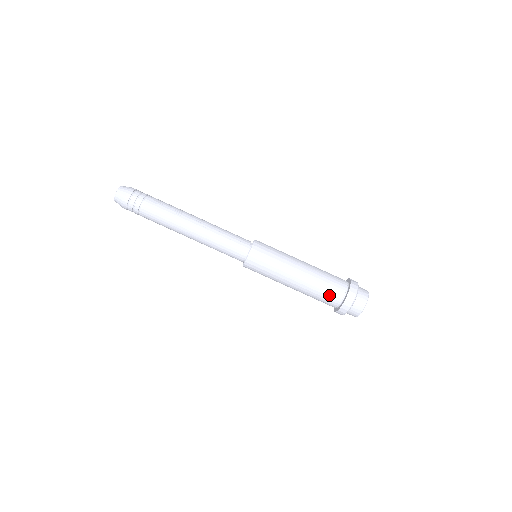
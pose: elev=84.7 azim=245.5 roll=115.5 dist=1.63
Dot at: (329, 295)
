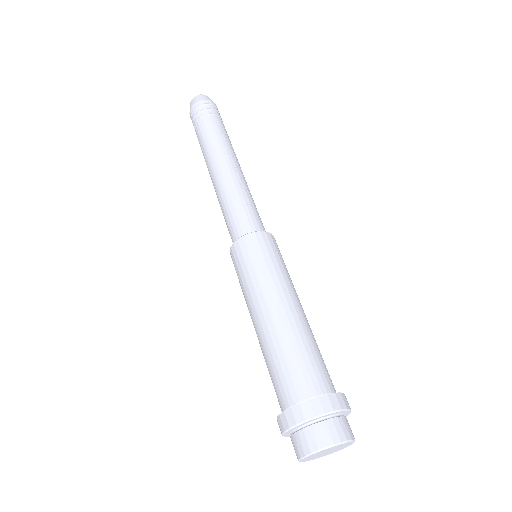
Dot at: (293, 374)
